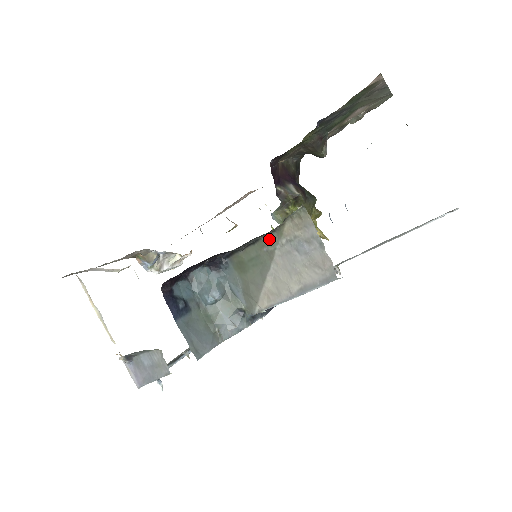
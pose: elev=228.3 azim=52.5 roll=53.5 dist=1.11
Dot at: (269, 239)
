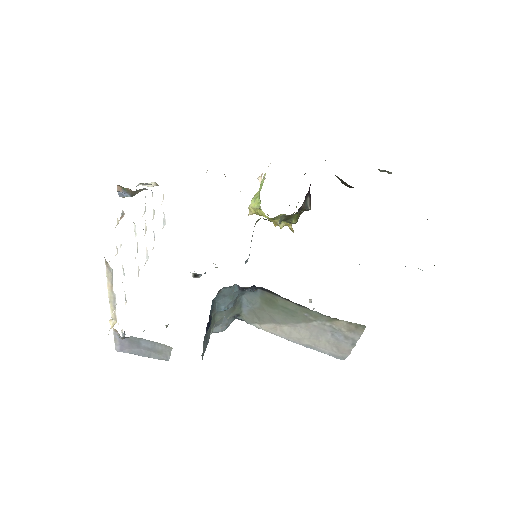
Dot at: (317, 315)
